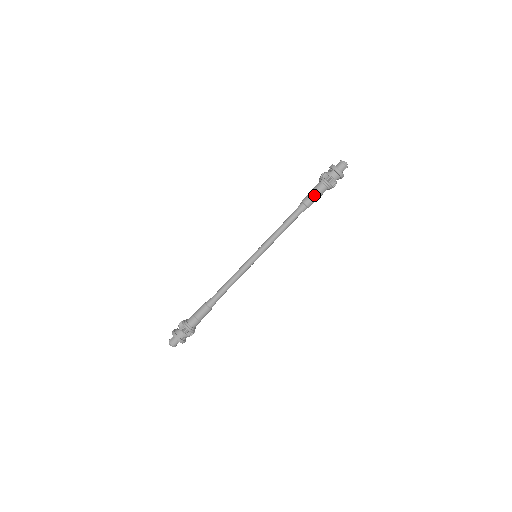
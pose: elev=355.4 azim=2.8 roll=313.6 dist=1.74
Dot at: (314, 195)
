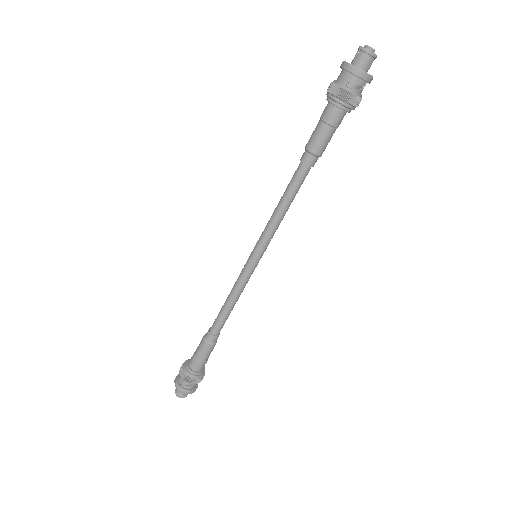
Dot at: (317, 127)
